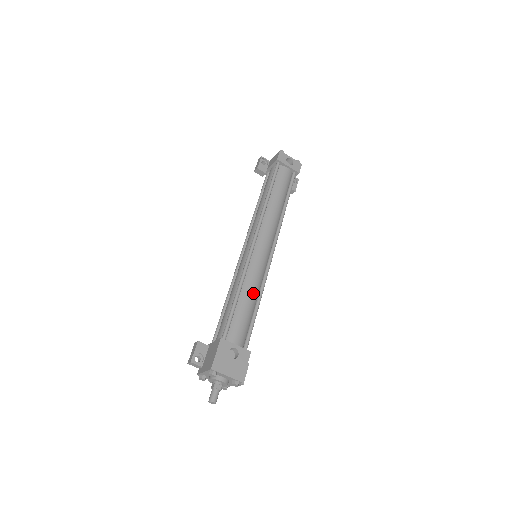
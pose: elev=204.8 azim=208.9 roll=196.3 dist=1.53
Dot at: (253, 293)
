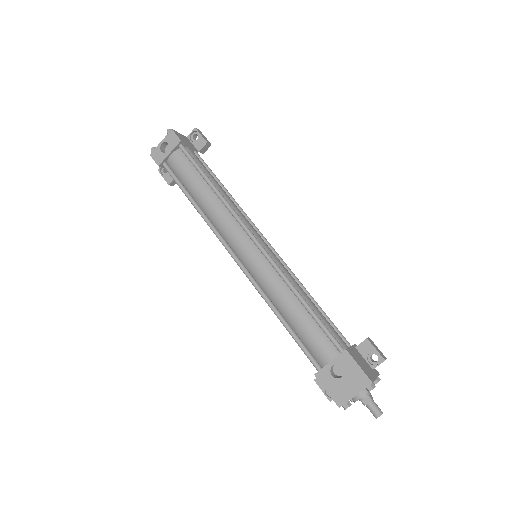
Dot at: (288, 300)
